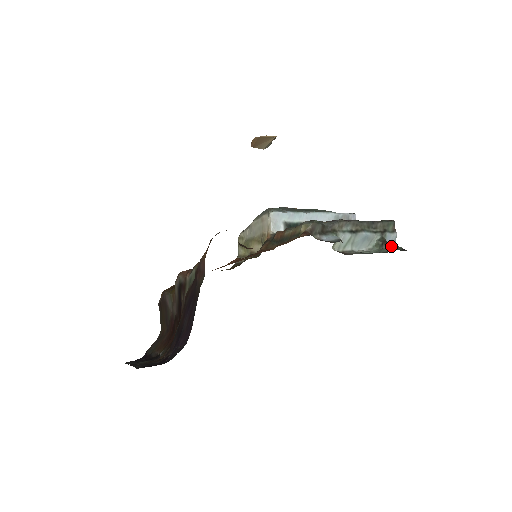
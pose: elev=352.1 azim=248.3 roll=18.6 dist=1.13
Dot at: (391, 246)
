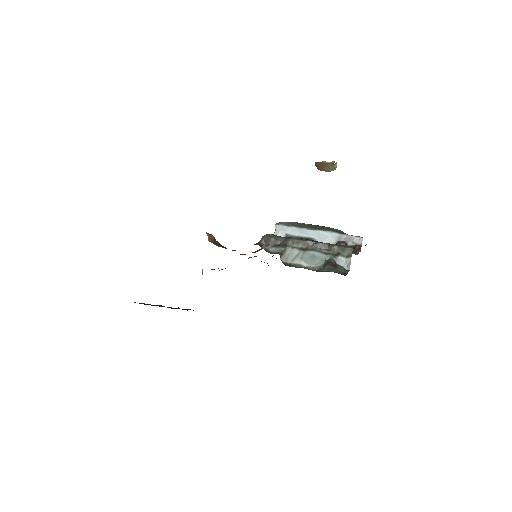
Dot at: (335, 268)
